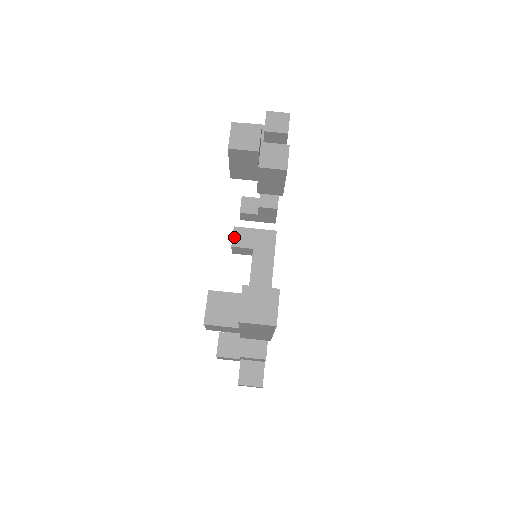
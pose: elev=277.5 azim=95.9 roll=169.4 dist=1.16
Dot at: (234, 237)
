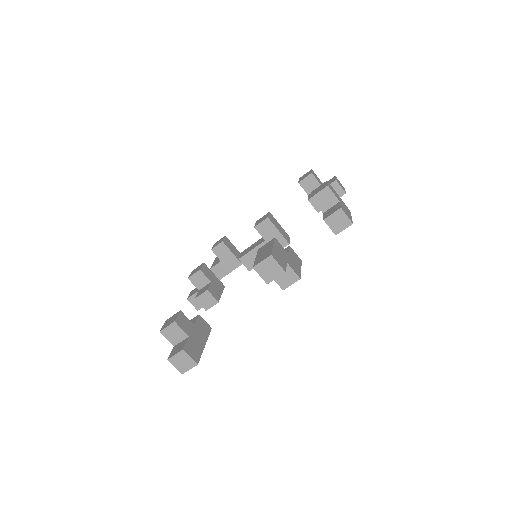
Dot at: (261, 223)
